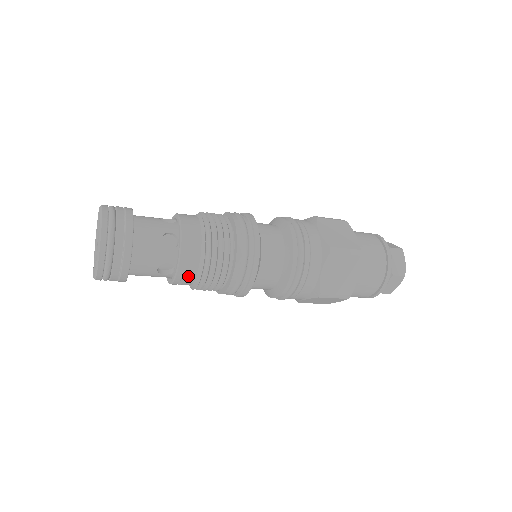
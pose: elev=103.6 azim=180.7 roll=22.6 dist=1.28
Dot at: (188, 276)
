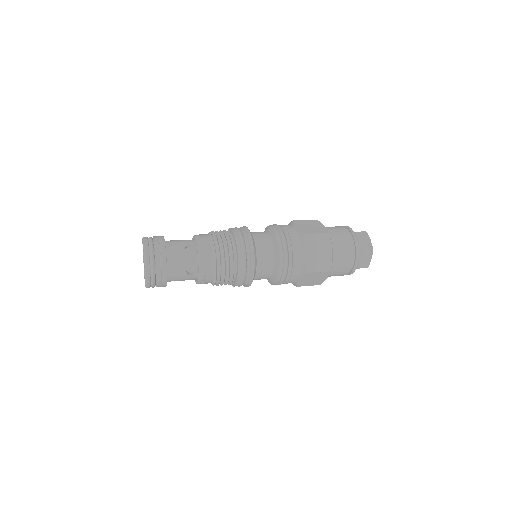
Dot at: (208, 272)
